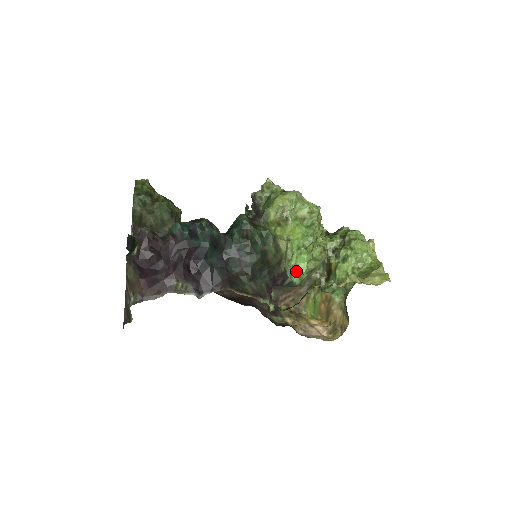
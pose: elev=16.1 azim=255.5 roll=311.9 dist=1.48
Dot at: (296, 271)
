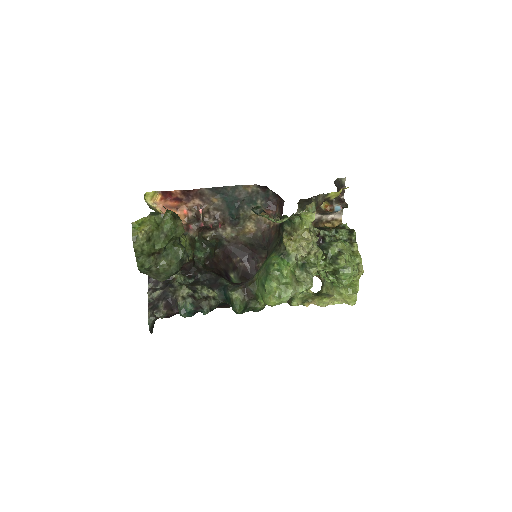
Dot at: occluded
